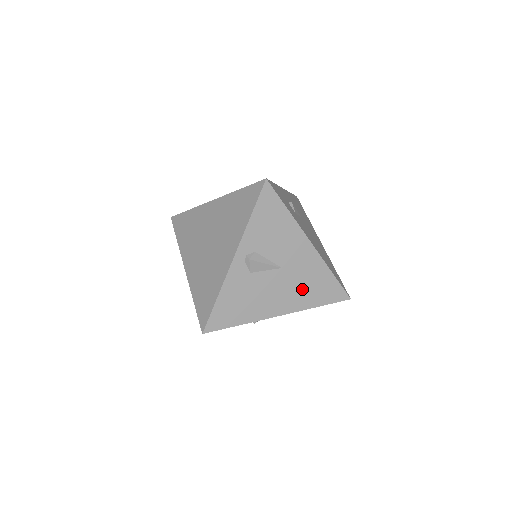
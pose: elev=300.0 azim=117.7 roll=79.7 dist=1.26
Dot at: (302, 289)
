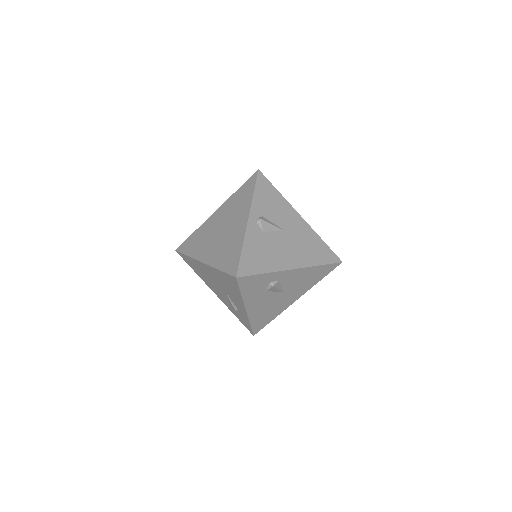
Dot at: (304, 249)
